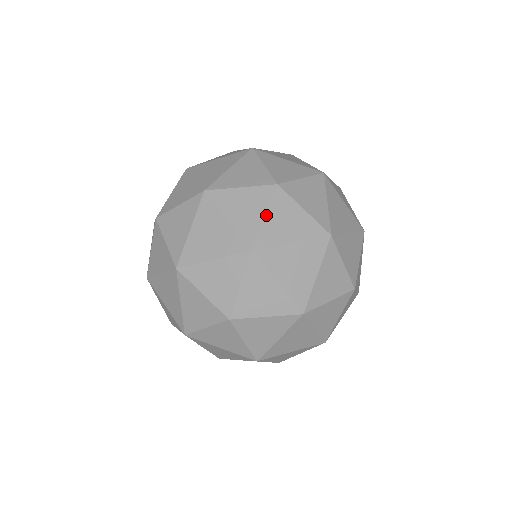
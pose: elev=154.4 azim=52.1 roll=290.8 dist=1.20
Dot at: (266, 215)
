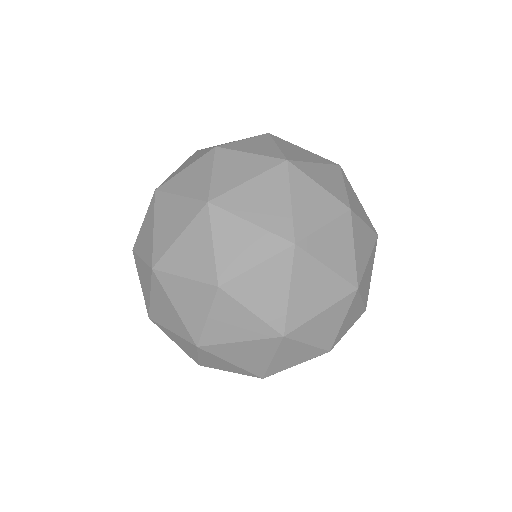
Dot at: occluded
